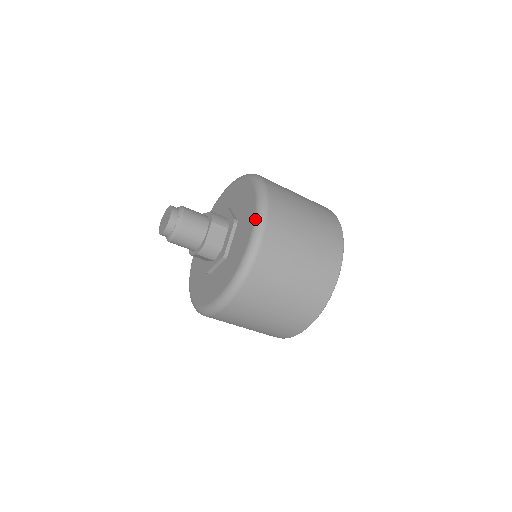
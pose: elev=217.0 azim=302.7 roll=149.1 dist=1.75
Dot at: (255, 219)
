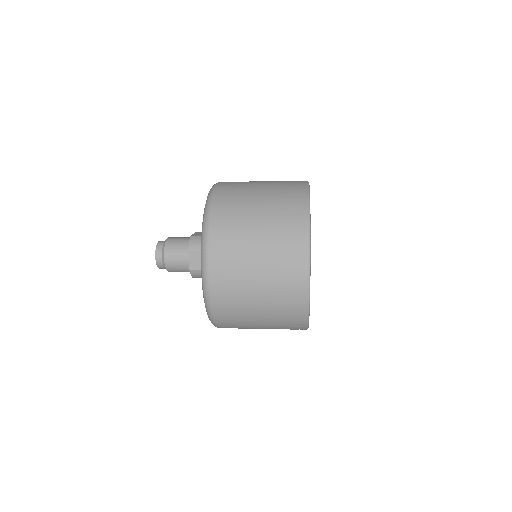
Dot at: occluded
